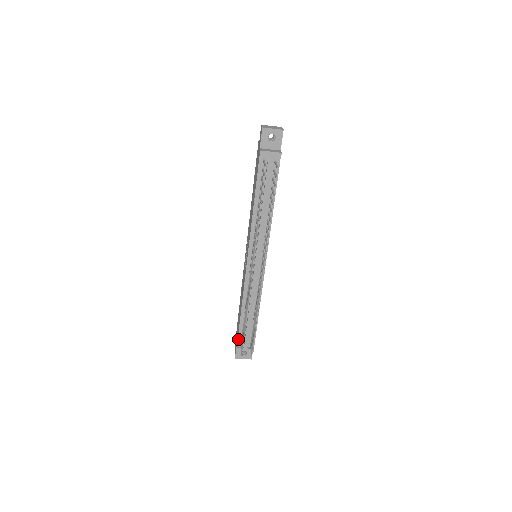
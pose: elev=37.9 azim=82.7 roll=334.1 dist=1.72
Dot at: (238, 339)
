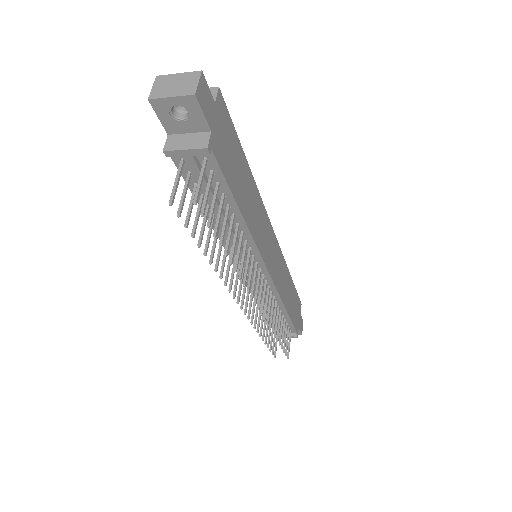
Dot at: occluded
